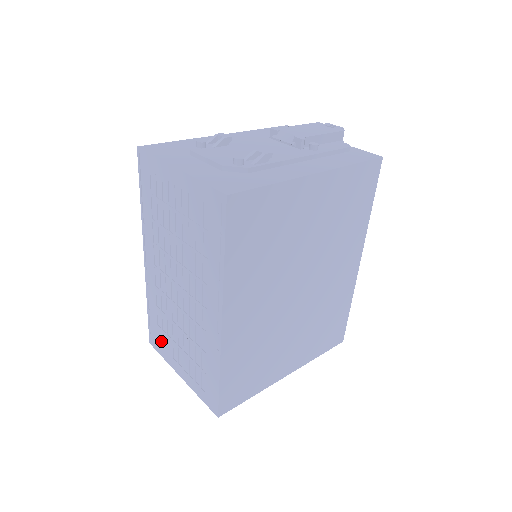
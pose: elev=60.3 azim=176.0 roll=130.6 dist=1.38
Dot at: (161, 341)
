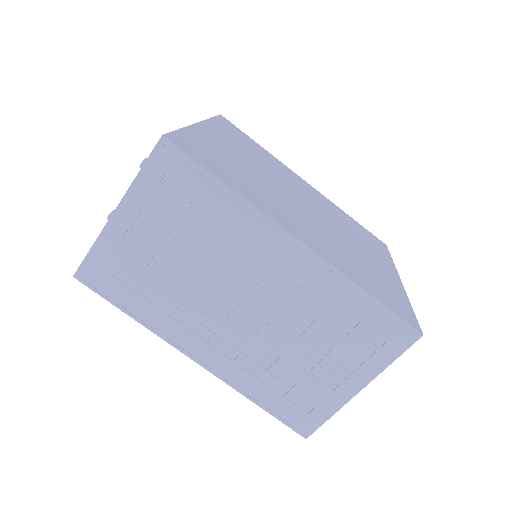
Dot at: (306, 405)
